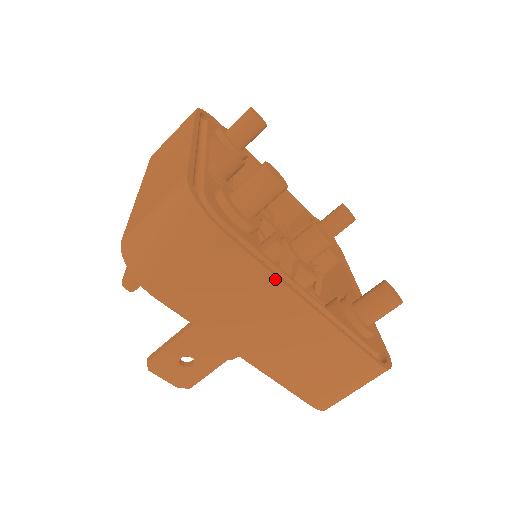
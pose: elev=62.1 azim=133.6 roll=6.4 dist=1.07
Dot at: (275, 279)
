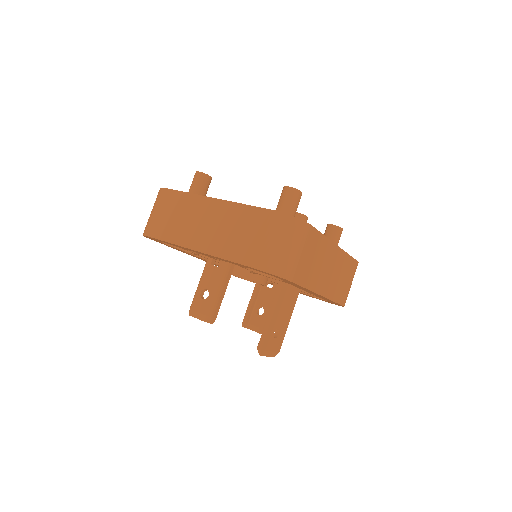
Dot at: (327, 239)
